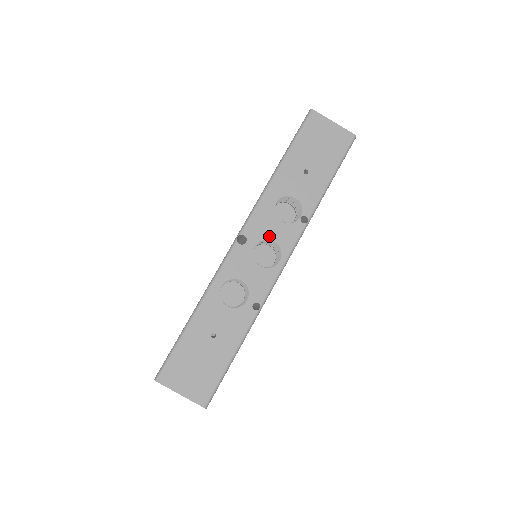
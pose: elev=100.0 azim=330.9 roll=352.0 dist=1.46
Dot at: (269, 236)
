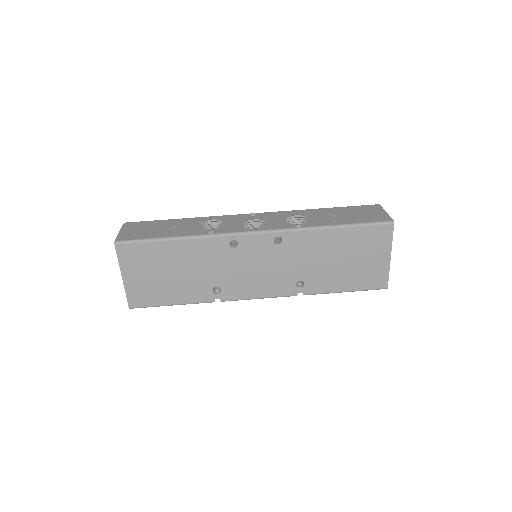
Dot at: (268, 220)
